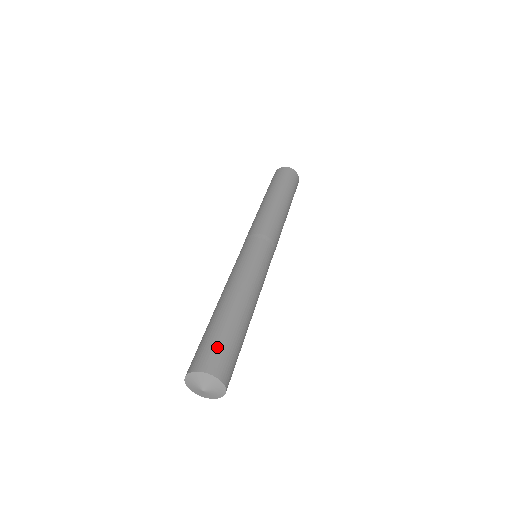
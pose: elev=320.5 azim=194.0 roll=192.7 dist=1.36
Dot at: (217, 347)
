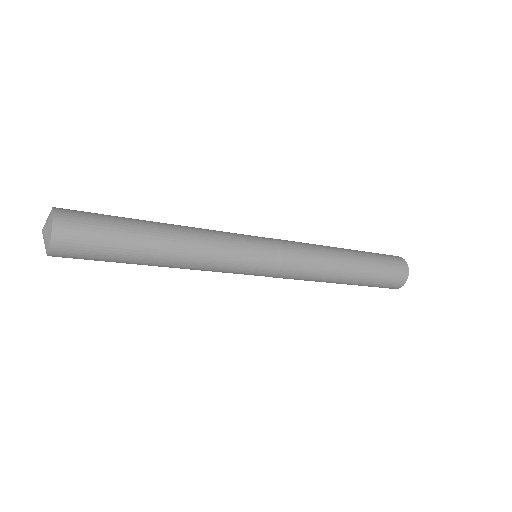
Dot at: (93, 220)
